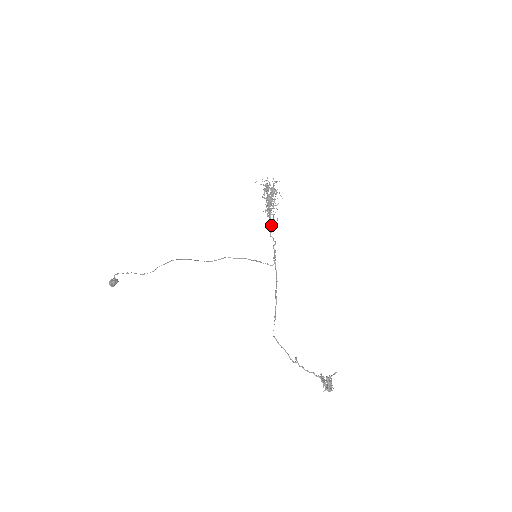
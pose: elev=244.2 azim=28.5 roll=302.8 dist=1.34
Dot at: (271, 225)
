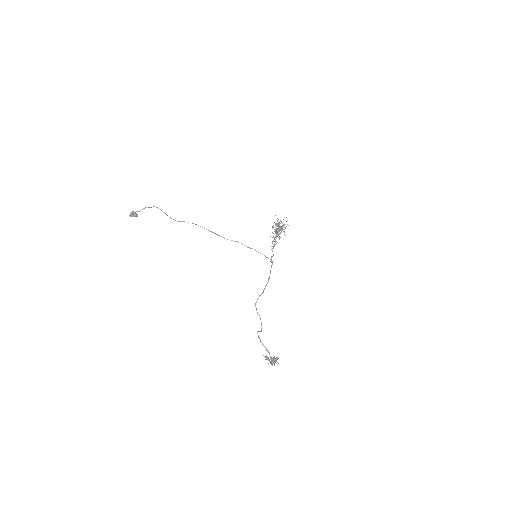
Dot at: (274, 245)
